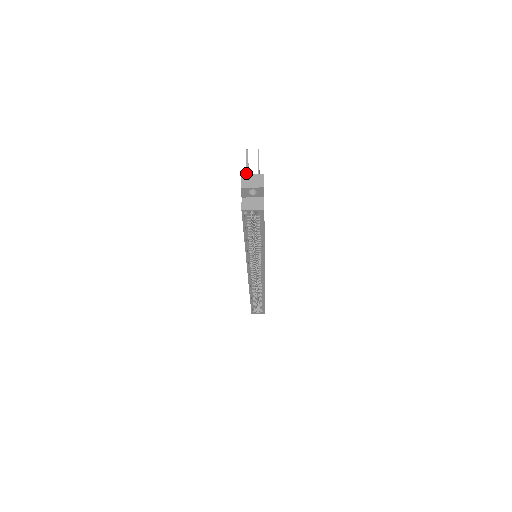
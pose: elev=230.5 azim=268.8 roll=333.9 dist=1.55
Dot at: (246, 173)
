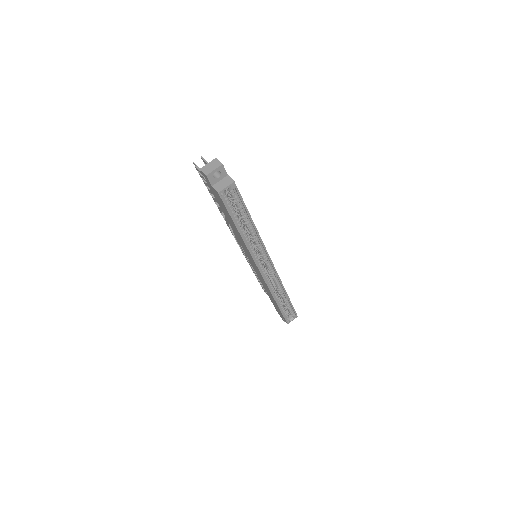
Dot at: occluded
